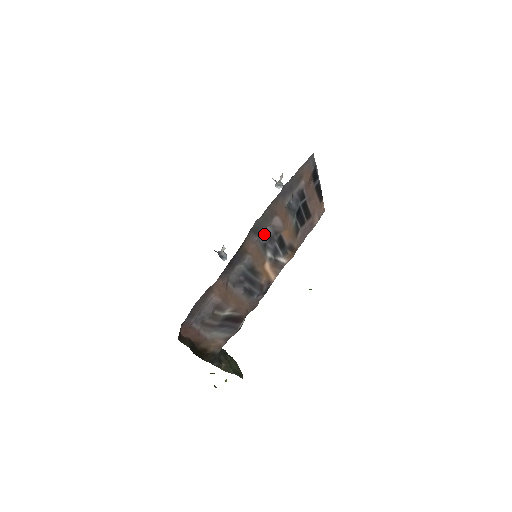
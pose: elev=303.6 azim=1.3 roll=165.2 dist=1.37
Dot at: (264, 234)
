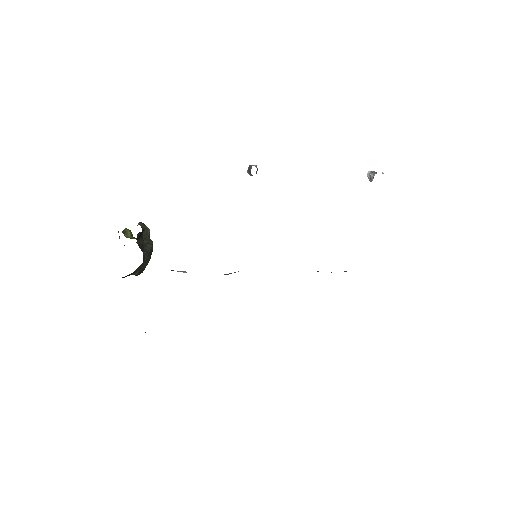
Dot at: occluded
